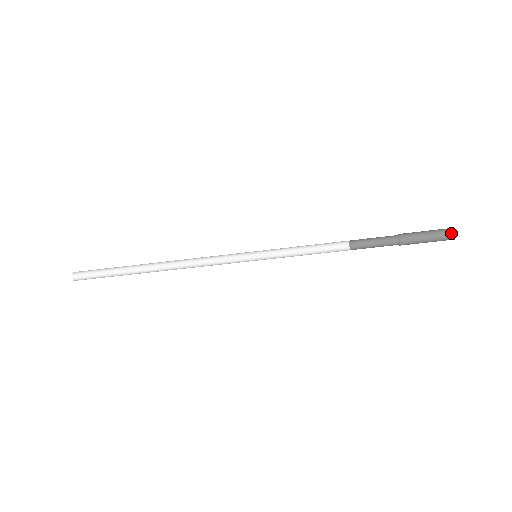
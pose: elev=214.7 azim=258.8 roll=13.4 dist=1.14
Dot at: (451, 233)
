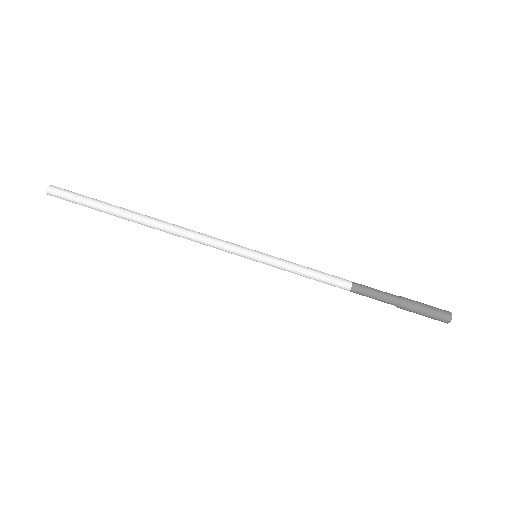
Dot at: (448, 315)
